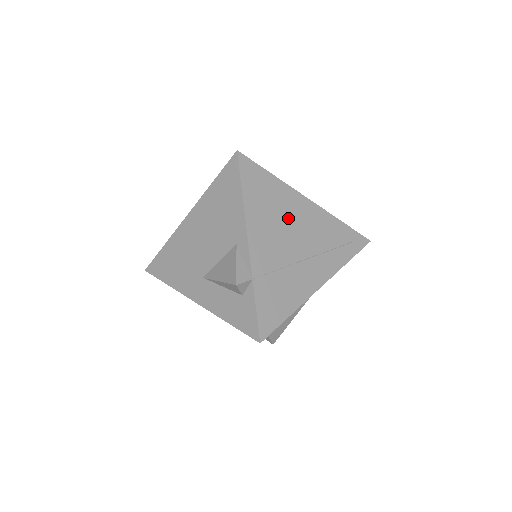
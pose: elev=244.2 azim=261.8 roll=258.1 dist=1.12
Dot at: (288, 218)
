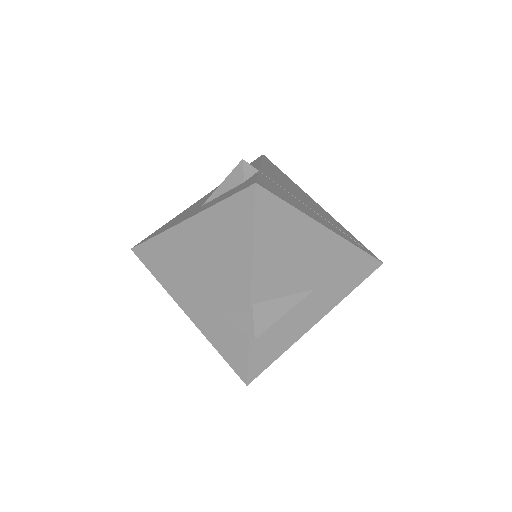
Dot at: (299, 192)
